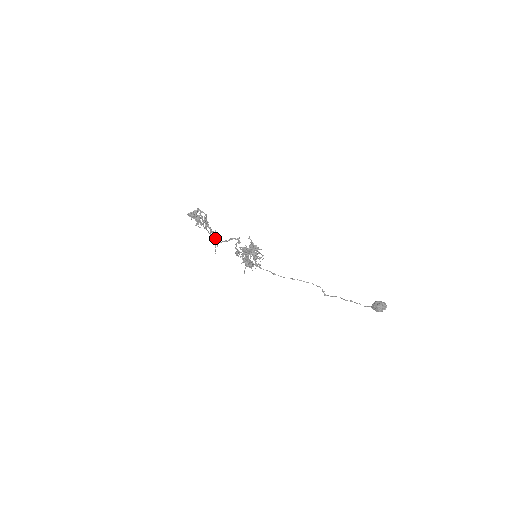
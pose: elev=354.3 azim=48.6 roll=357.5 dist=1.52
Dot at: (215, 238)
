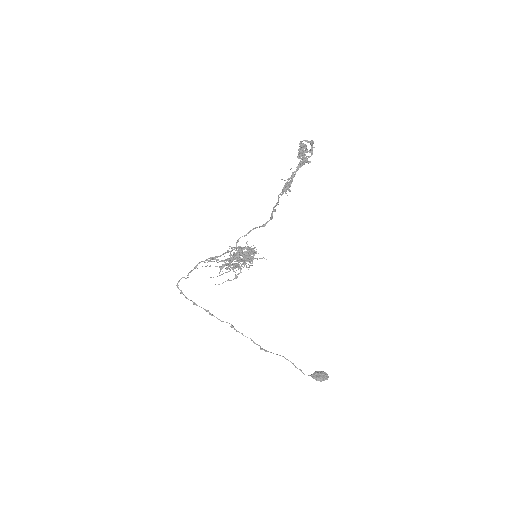
Dot at: (289, 186)
